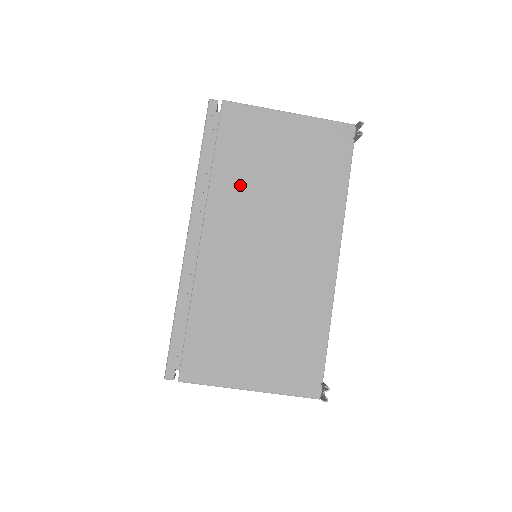
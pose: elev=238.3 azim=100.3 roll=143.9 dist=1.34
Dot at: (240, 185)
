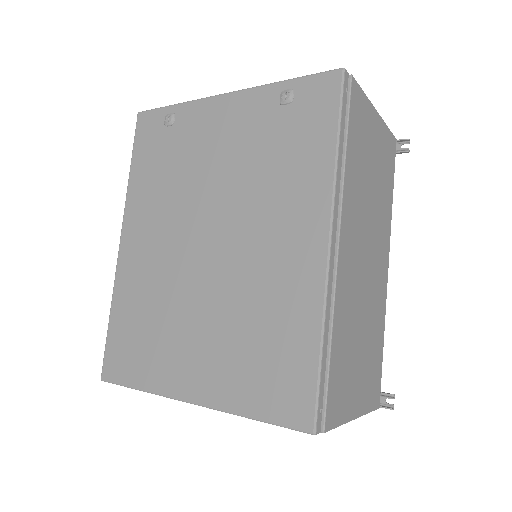
Dot at: (357, 184)
